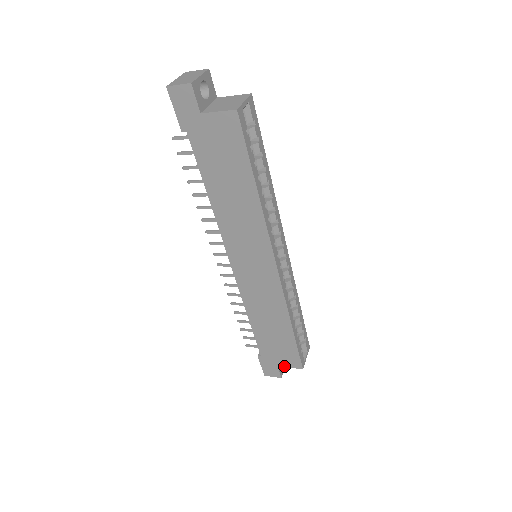
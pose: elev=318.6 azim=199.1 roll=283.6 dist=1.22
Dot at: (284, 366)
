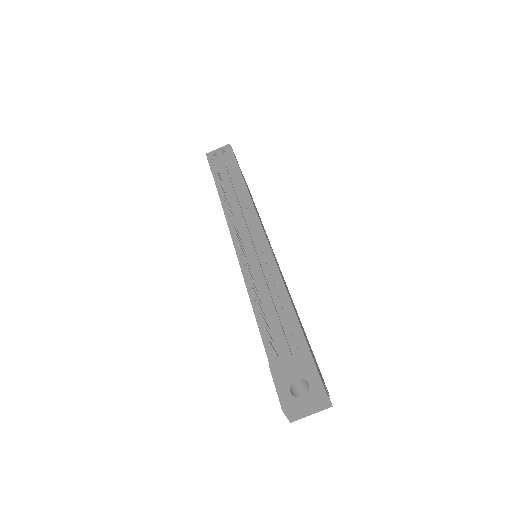
Dot at: occluded
